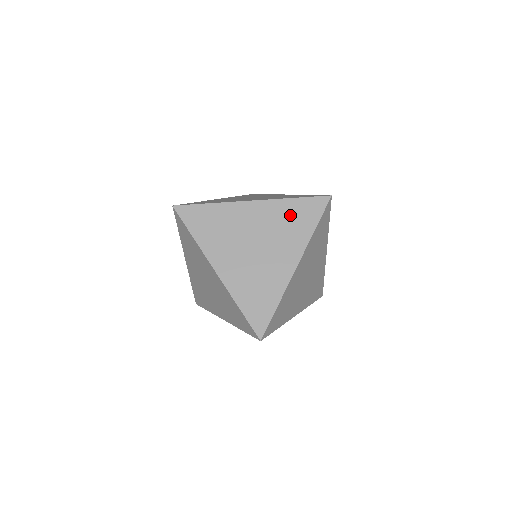
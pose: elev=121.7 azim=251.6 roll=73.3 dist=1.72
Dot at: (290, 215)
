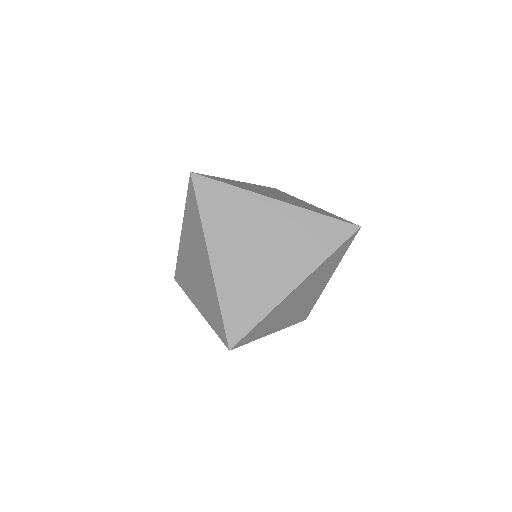
Dot at: (310, 230)
